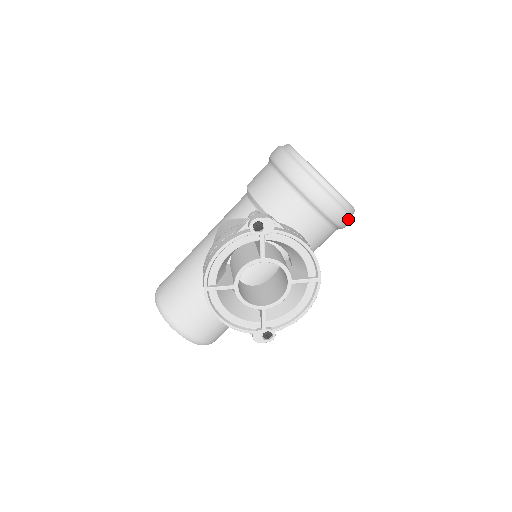
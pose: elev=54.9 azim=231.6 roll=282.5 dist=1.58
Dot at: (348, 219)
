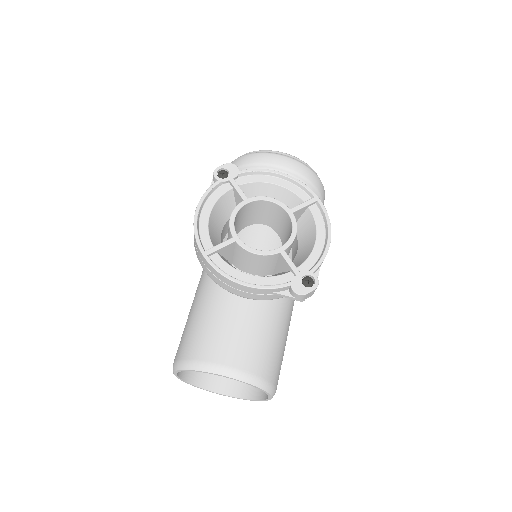
Dot at: (314, 175)
